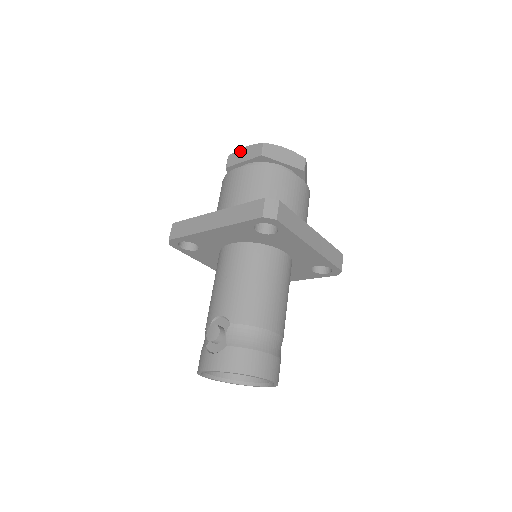
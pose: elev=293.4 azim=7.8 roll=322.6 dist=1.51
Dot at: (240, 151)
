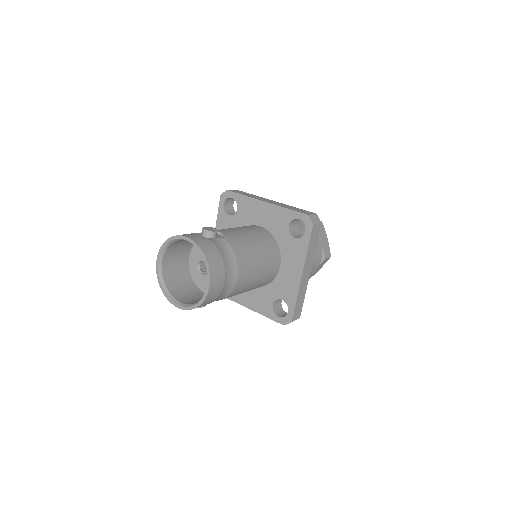
Dot at: occluded
